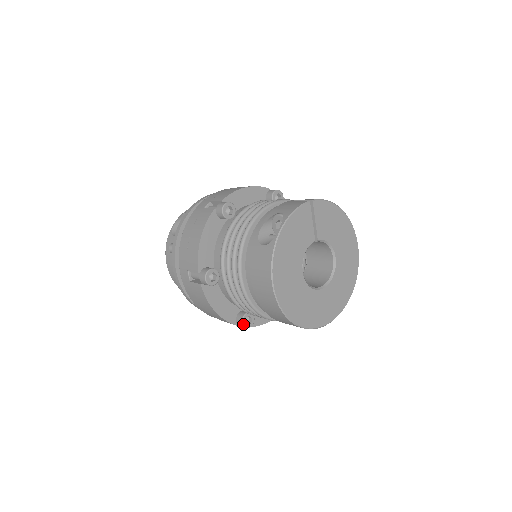
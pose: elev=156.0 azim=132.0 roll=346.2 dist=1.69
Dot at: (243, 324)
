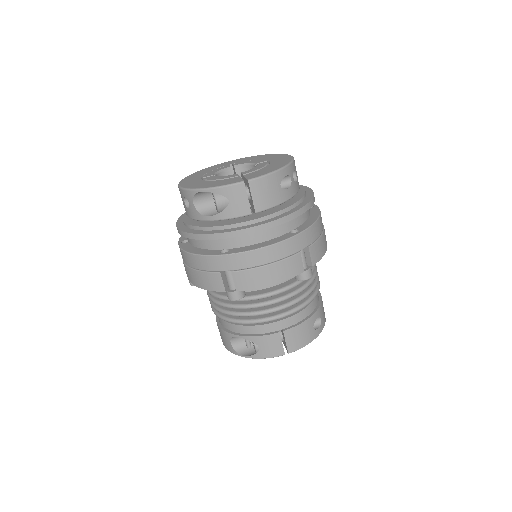
Dot at: occluded
